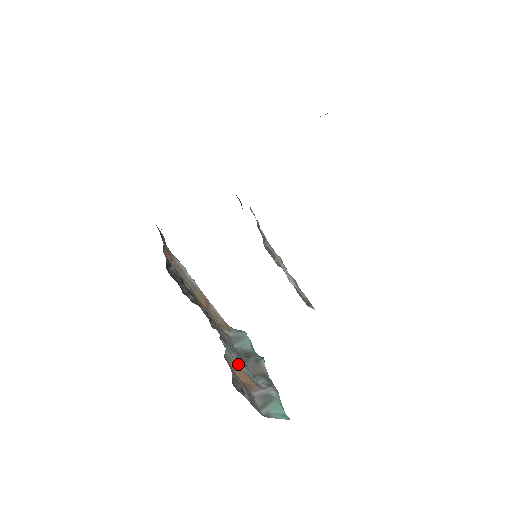
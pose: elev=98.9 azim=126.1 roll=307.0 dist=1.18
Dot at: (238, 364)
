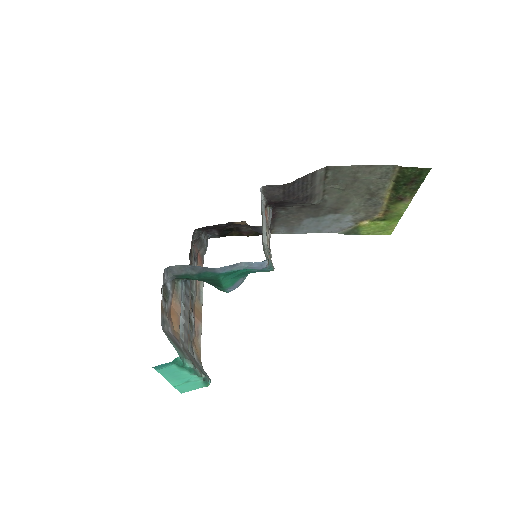
Dot at: (180, 305)
